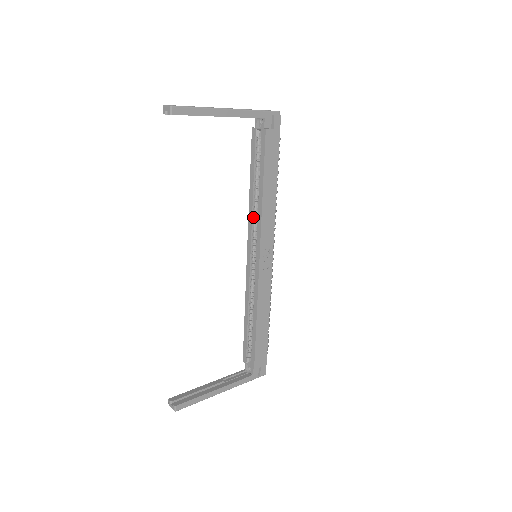
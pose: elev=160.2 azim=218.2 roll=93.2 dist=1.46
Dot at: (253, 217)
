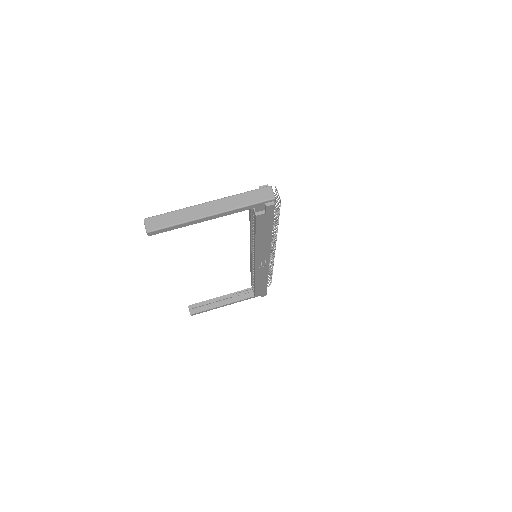
Dot at: (253, 239)
